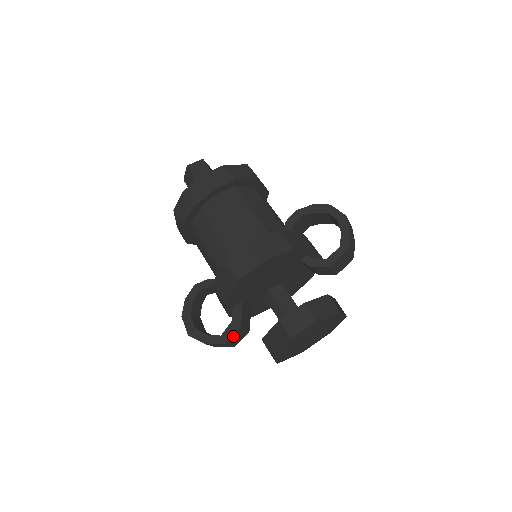
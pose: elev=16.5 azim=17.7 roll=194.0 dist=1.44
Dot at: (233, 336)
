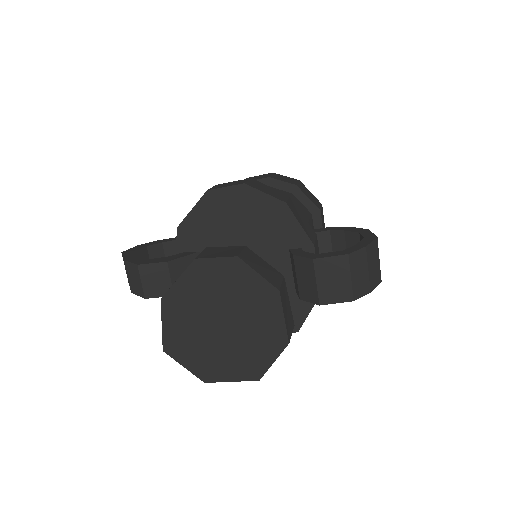
Dot at: (153, 266)
